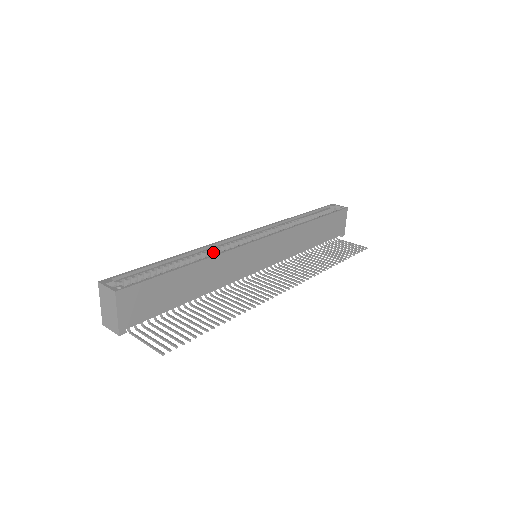
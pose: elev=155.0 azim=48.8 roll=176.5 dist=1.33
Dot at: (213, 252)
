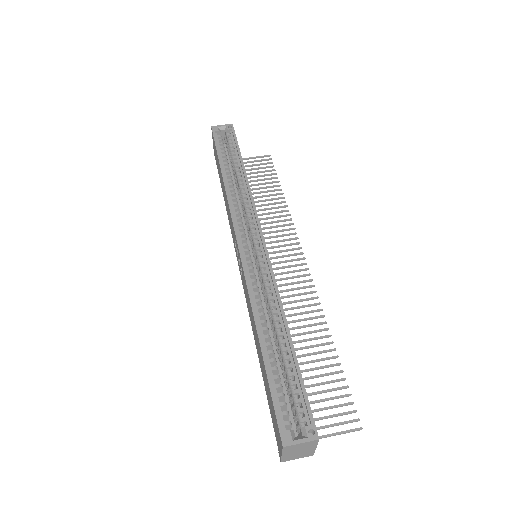
Dot at: (257, 296)
